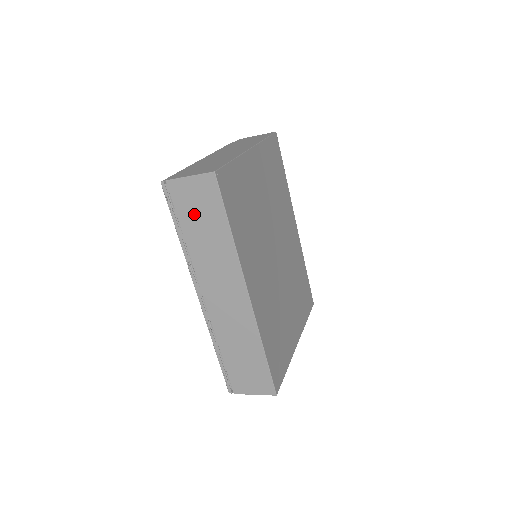
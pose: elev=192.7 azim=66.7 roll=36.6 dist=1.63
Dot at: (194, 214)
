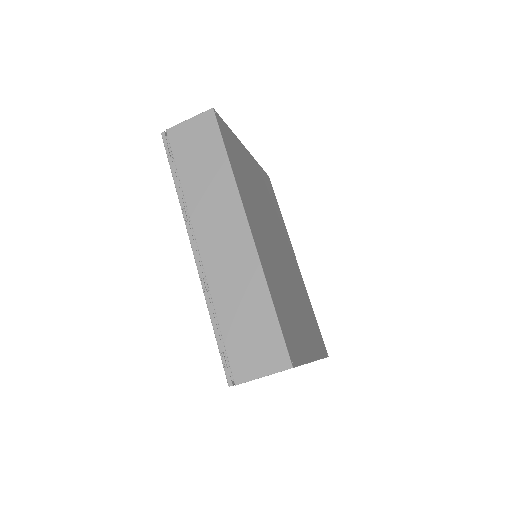
Dot at: (192, 154)
